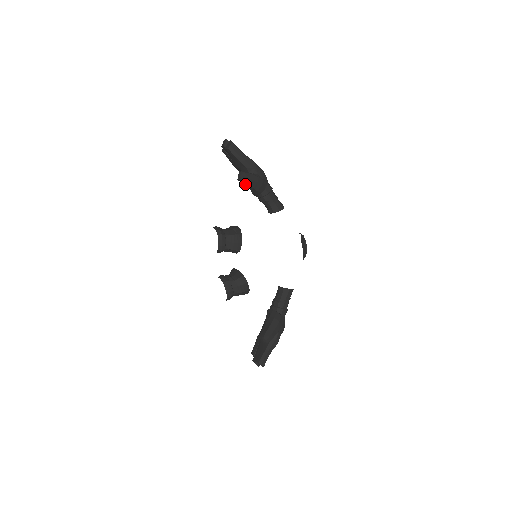
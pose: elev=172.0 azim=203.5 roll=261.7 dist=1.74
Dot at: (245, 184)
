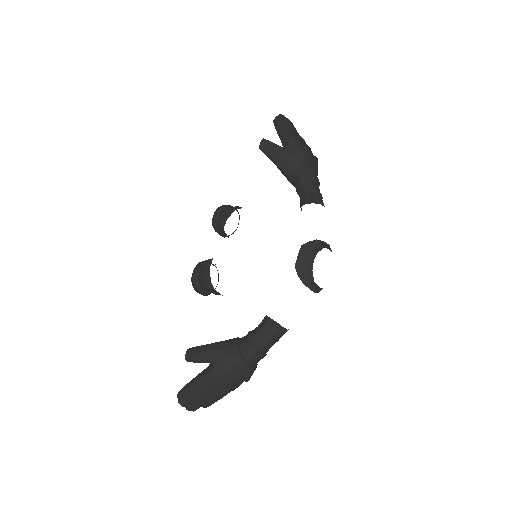
Dot at: (269, 158)
